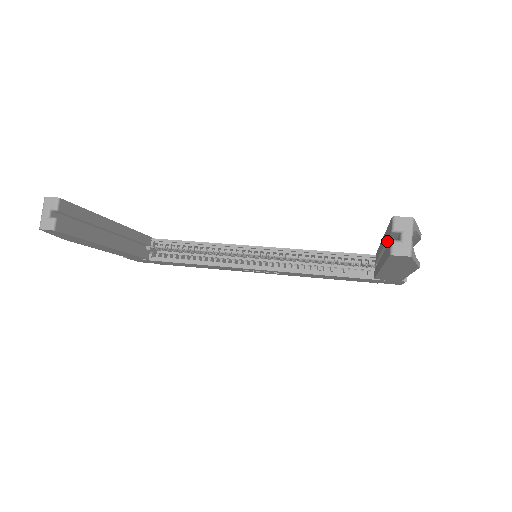
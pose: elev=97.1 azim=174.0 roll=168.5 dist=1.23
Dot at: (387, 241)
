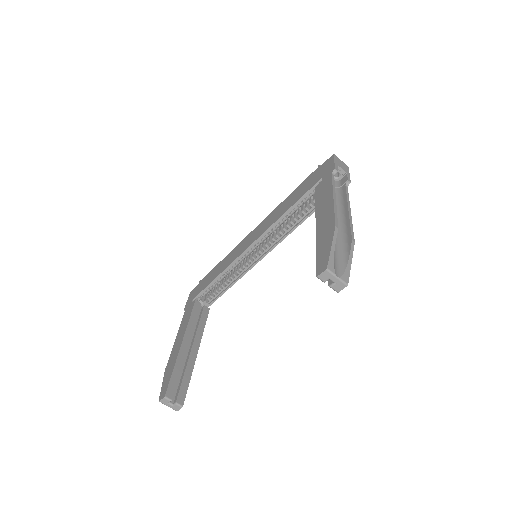
Dot at: occluded
